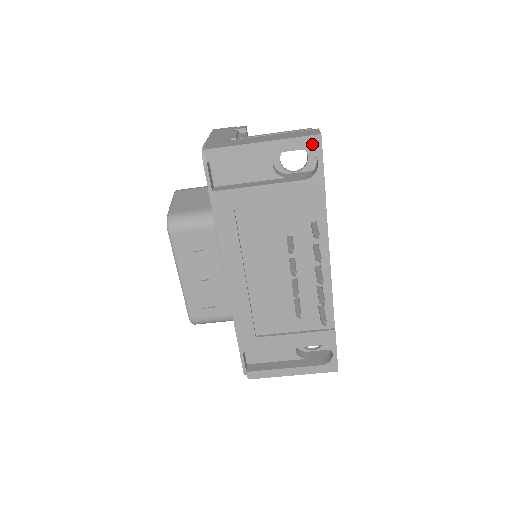
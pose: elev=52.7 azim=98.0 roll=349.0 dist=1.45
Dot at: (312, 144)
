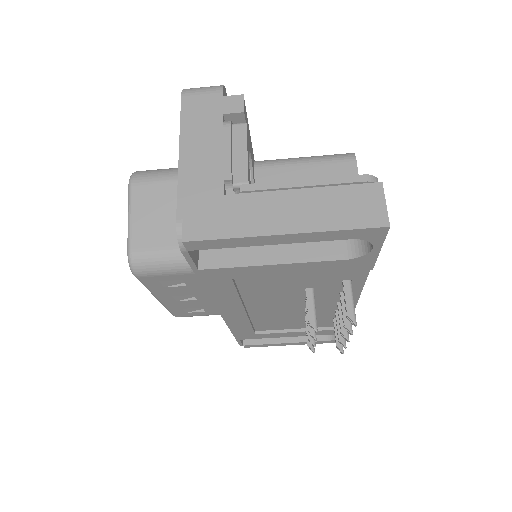
Dot at: (370, 235)
